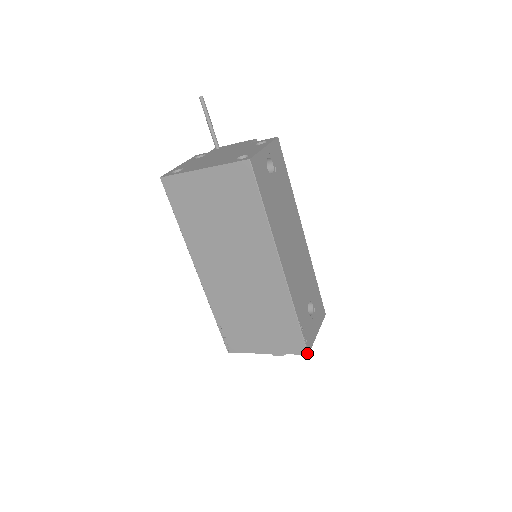
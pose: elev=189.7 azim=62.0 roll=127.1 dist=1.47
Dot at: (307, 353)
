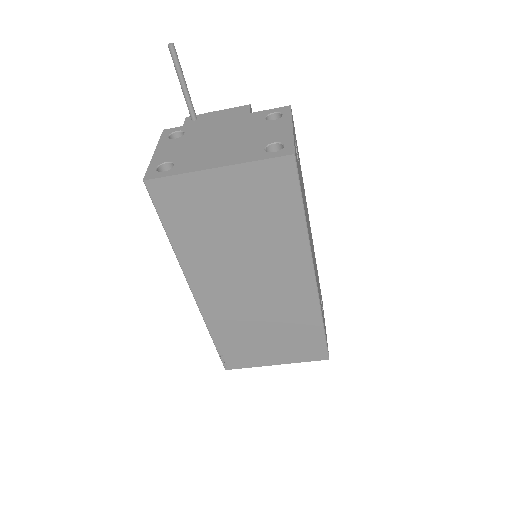
Dot at: (328, 358)
